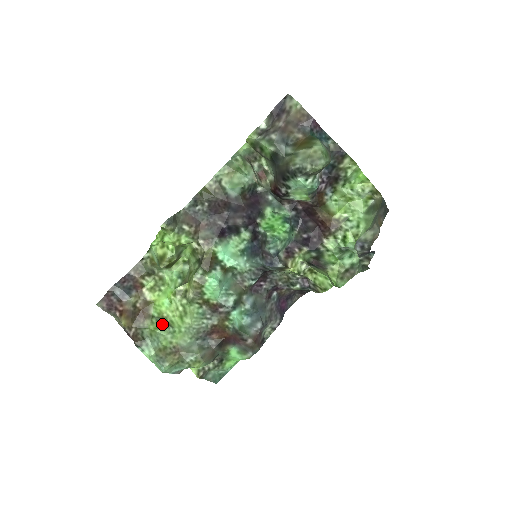
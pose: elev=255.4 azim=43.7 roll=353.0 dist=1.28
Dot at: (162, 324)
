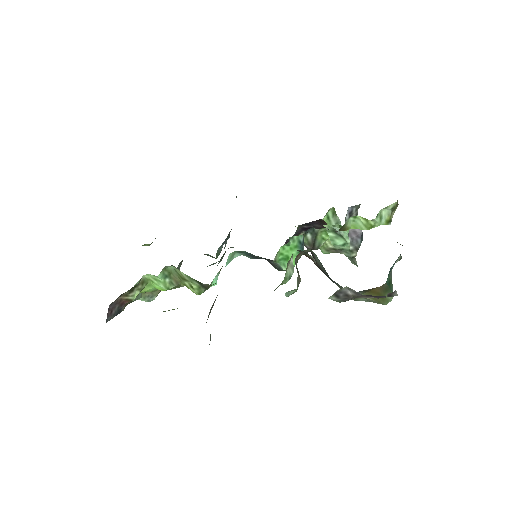
Dot at: occluded
